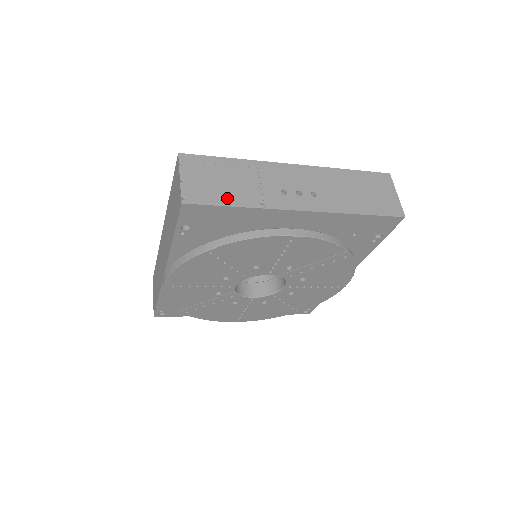
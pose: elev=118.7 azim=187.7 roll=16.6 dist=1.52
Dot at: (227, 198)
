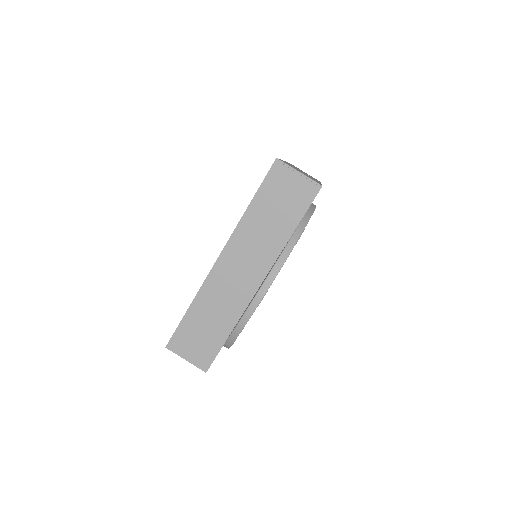
Dot at: occluded
